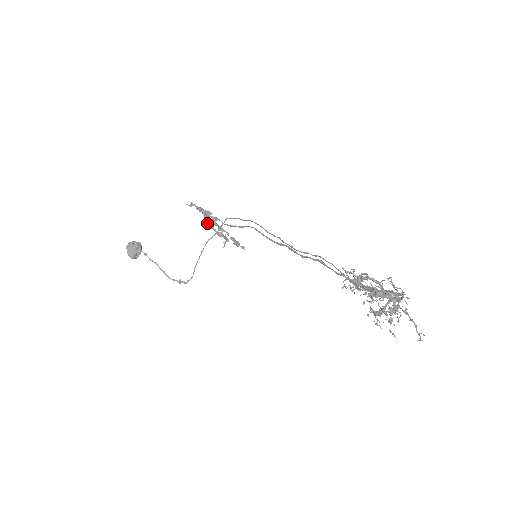
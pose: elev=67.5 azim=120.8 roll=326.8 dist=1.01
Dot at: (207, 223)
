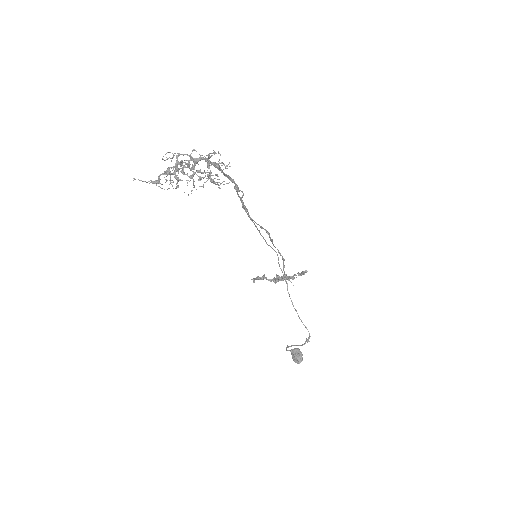
Dot at: (276, 282)
